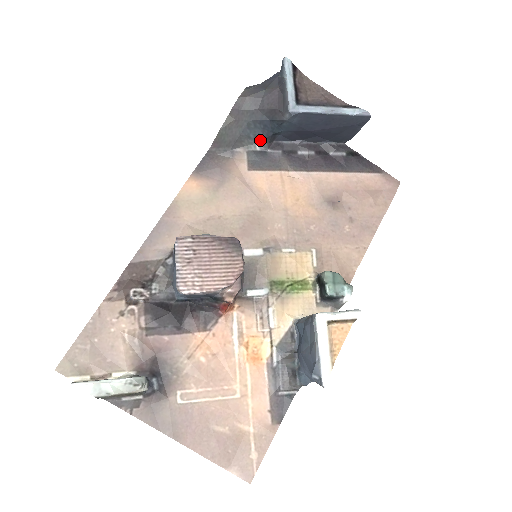
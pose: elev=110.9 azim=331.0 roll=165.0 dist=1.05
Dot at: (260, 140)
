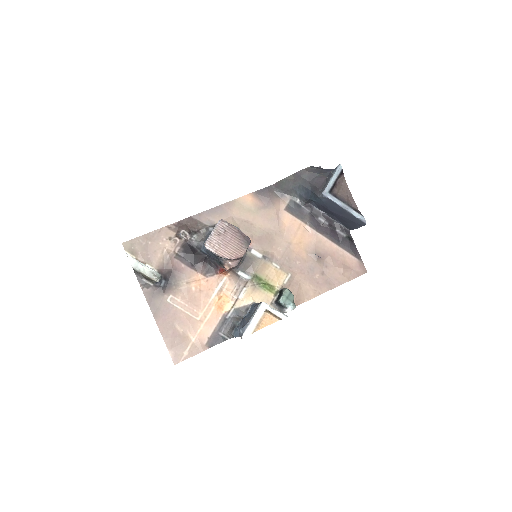
Dot at: (301, 198)
